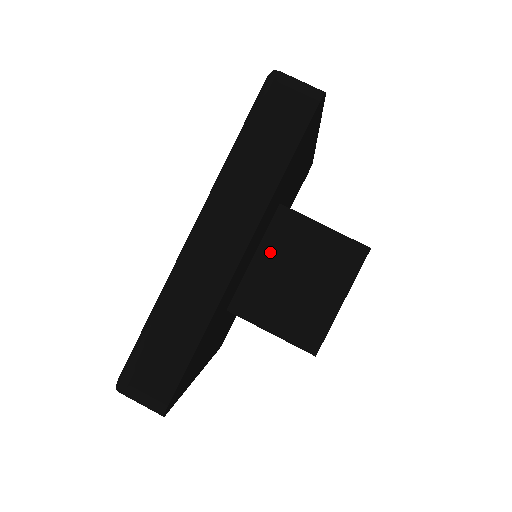
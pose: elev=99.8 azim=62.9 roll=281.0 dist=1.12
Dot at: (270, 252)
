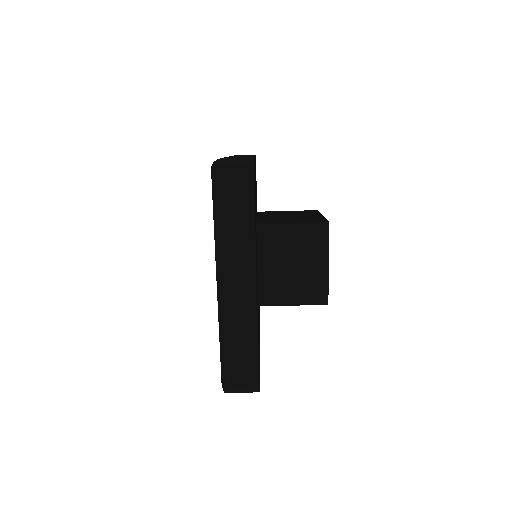
Dot at: (266, 257)
